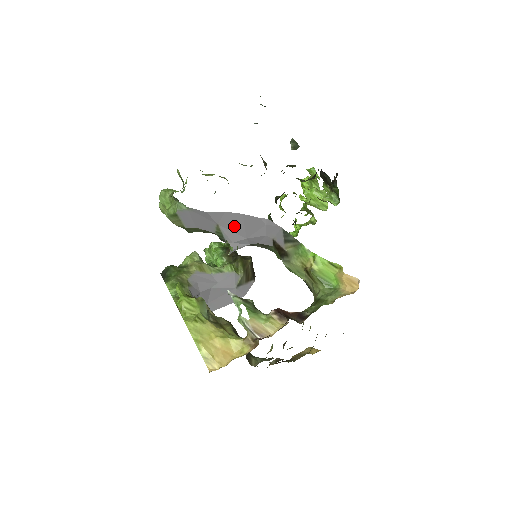
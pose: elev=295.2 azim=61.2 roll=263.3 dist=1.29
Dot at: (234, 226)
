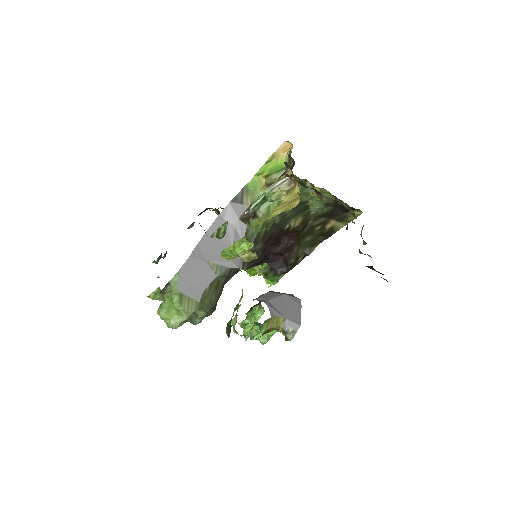
Dot at: (215, 249)
